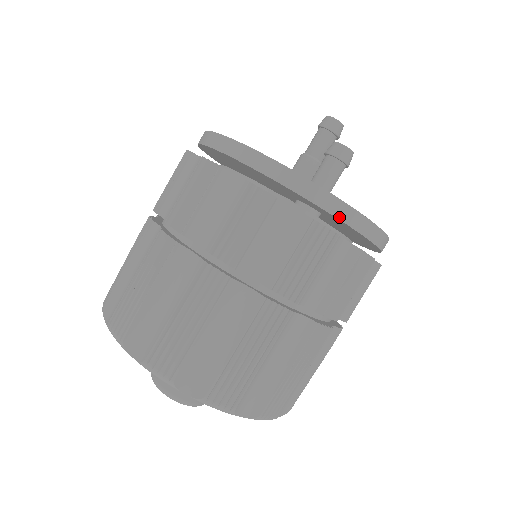
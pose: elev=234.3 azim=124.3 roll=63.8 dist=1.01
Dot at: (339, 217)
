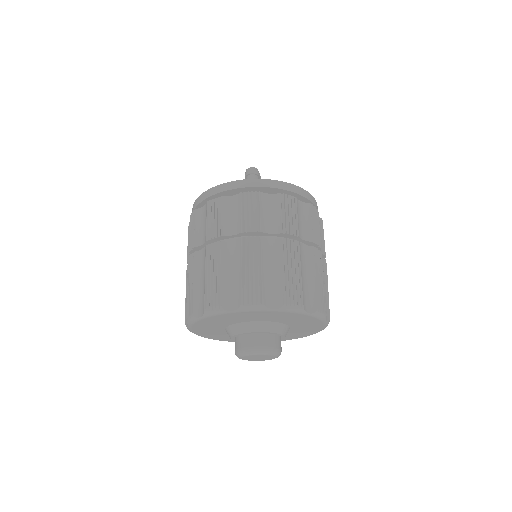
Dot at: (256, 186)
